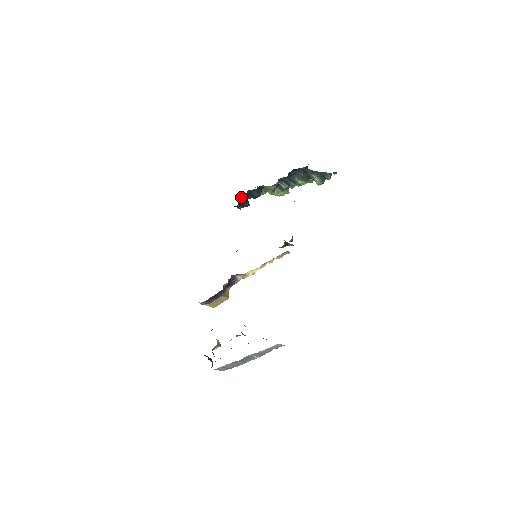
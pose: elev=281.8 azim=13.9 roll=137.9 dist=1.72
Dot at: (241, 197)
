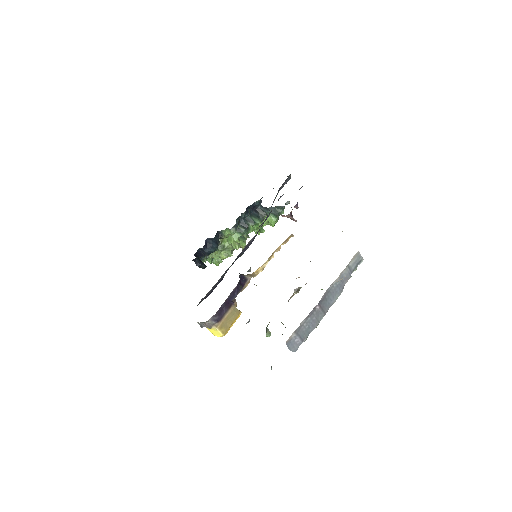
Dot at: (196, 256)
